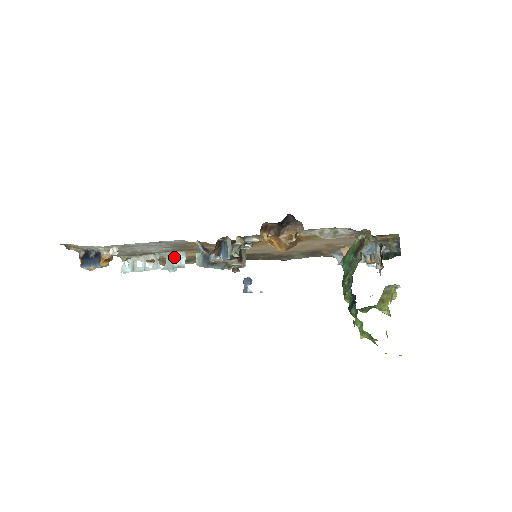
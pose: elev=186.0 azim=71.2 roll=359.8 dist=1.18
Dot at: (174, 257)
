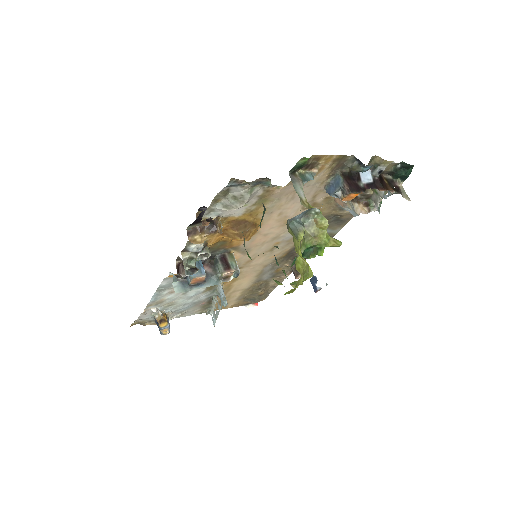
Dot at: (219, 293)
